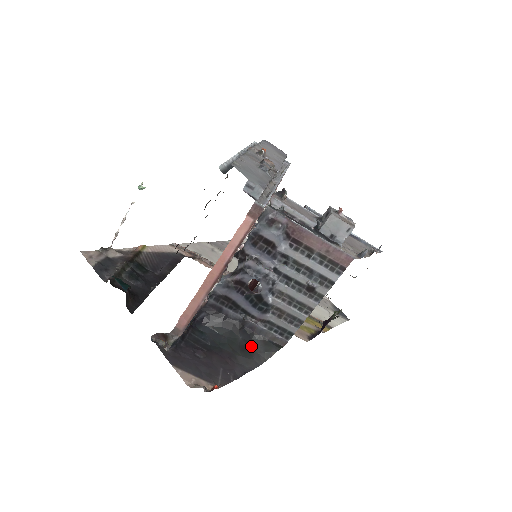
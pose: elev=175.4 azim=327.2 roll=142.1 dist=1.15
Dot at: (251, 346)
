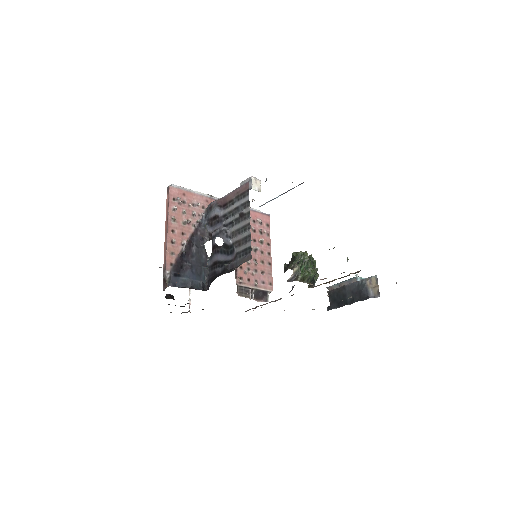
Dot at: occluded
